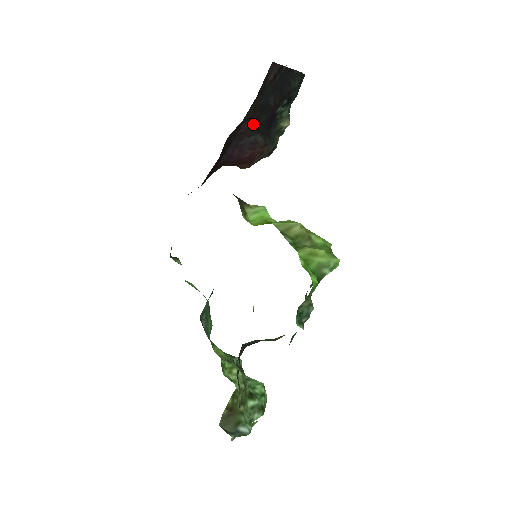
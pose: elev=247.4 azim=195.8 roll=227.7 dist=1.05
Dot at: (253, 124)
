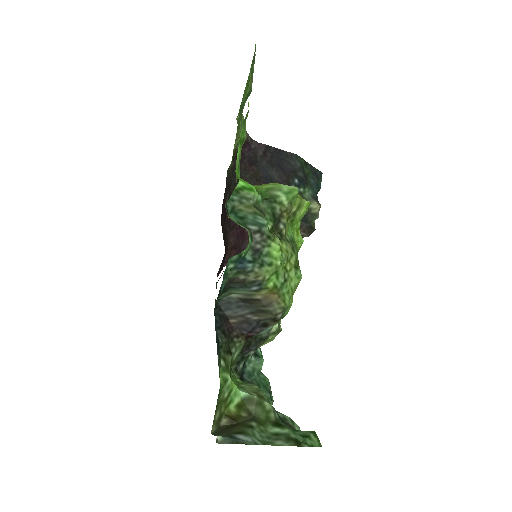
Dot at: occluded
